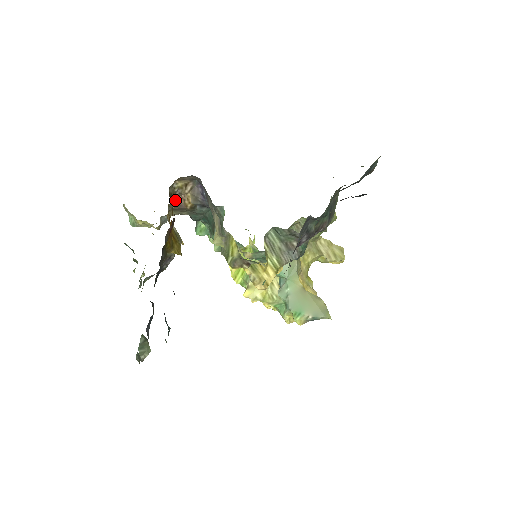
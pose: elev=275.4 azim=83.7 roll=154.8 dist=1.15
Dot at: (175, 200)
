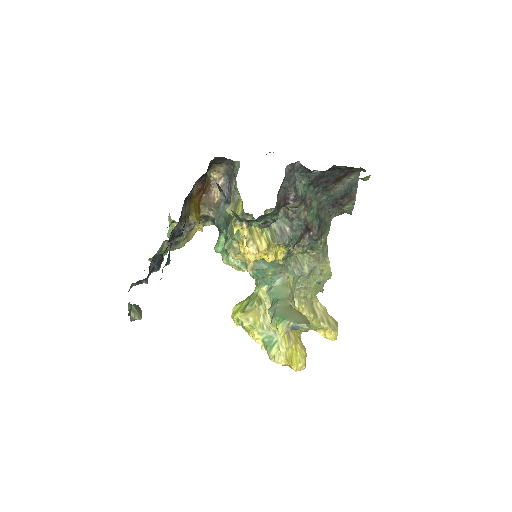
Dot at: (208, 186)
